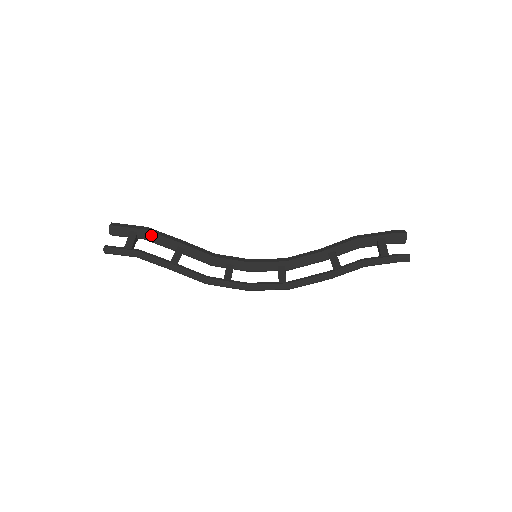
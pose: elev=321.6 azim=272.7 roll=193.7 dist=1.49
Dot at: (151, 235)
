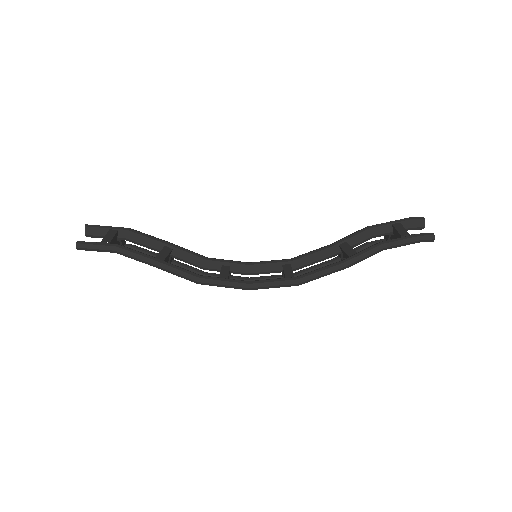
Dot at: (134, 233)
